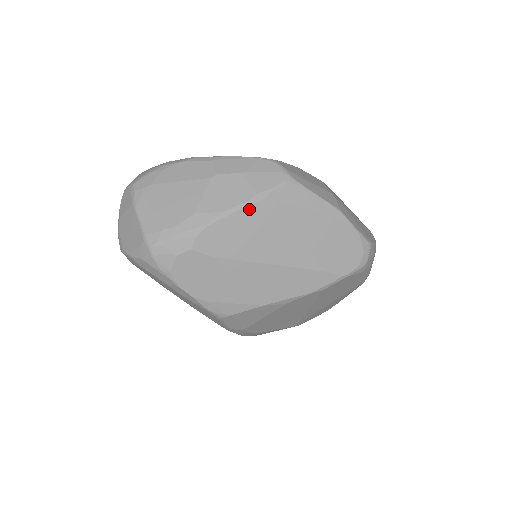
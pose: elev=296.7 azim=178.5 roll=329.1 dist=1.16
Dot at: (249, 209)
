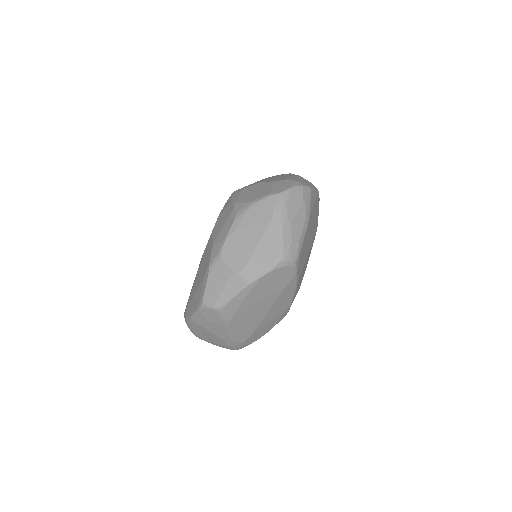
Dot at: (231, 327)
